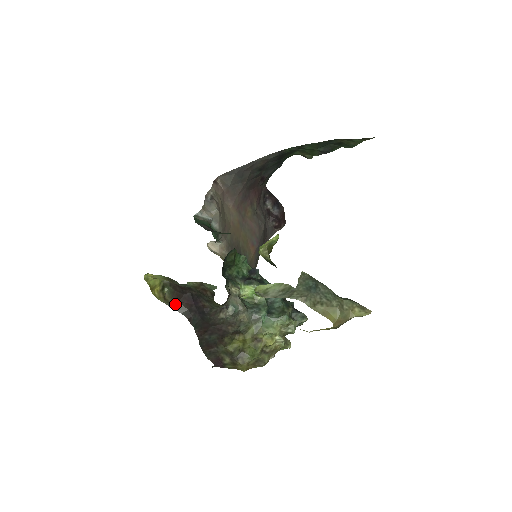
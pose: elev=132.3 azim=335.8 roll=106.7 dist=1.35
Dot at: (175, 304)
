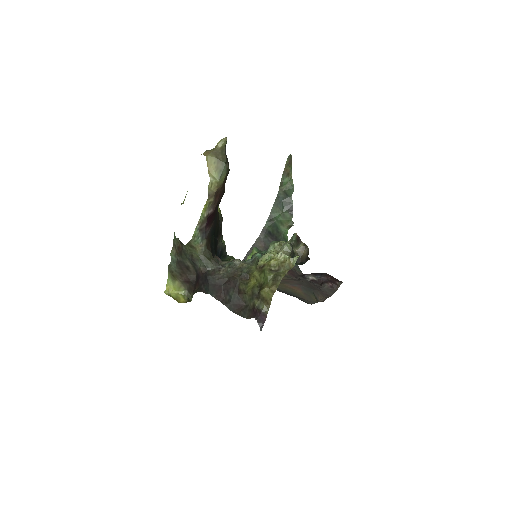
Dot at: (193, 294)
